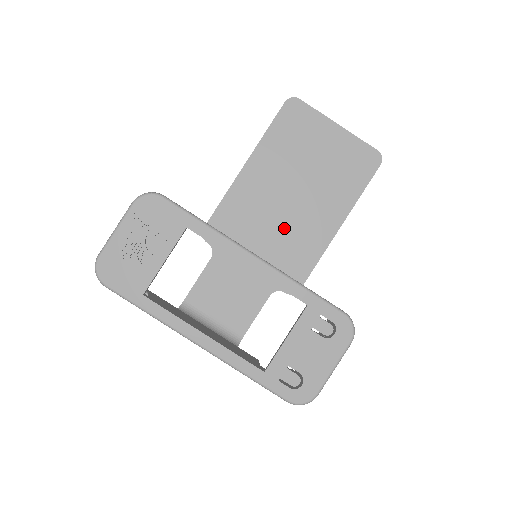
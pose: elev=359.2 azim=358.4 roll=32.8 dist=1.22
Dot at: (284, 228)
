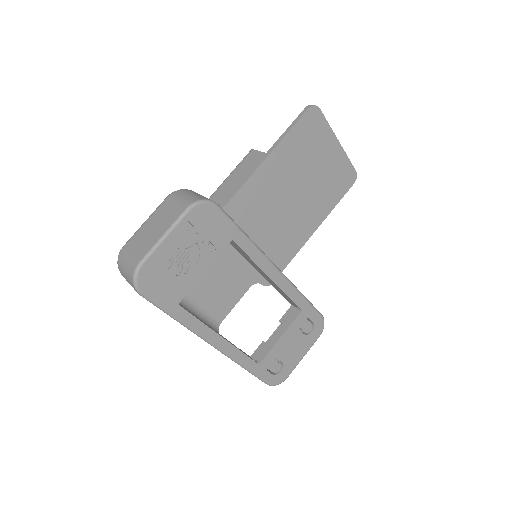
Dot at: (276, 228)
